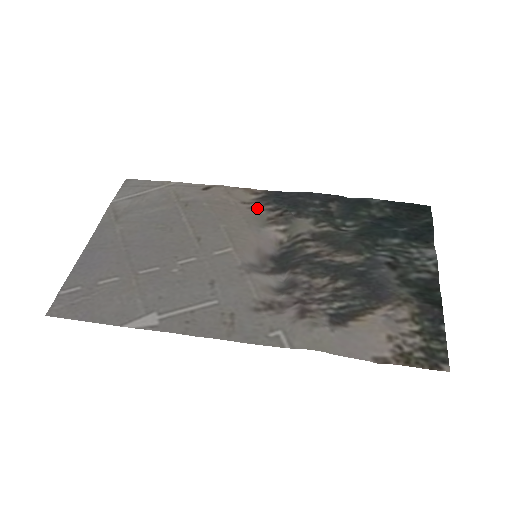
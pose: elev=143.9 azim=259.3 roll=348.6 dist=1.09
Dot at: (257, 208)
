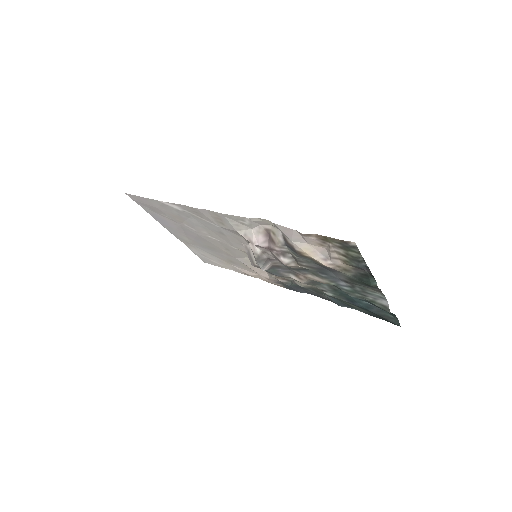
Dot at: (272, 279)
